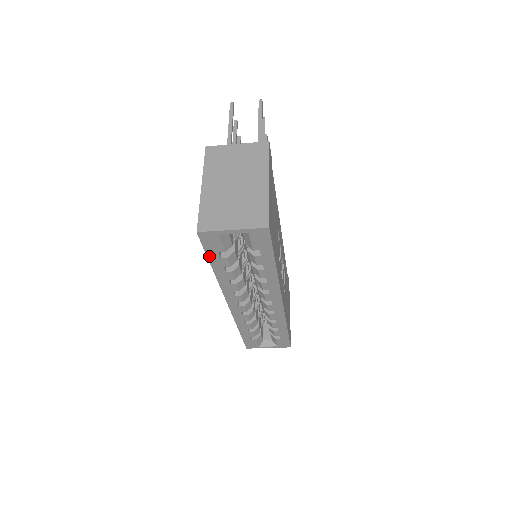
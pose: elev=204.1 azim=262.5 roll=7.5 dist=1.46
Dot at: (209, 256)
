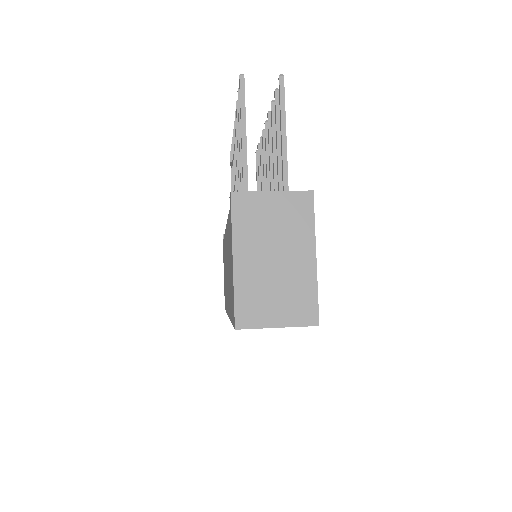
Dot at: occluded
